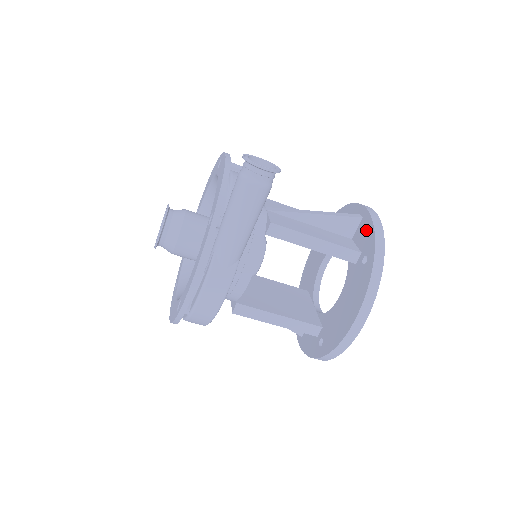
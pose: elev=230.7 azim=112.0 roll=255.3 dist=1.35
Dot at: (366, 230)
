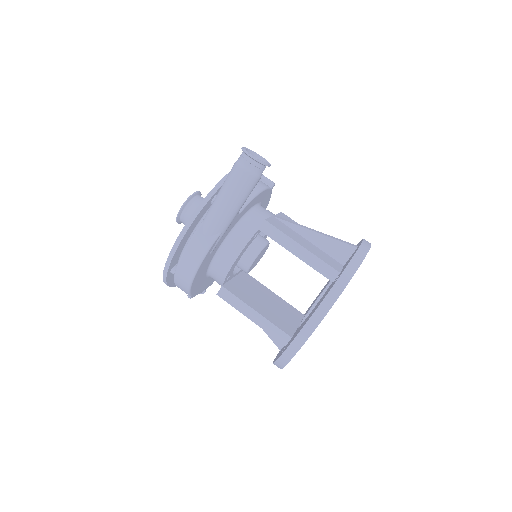
Dot at: (352, 255)
